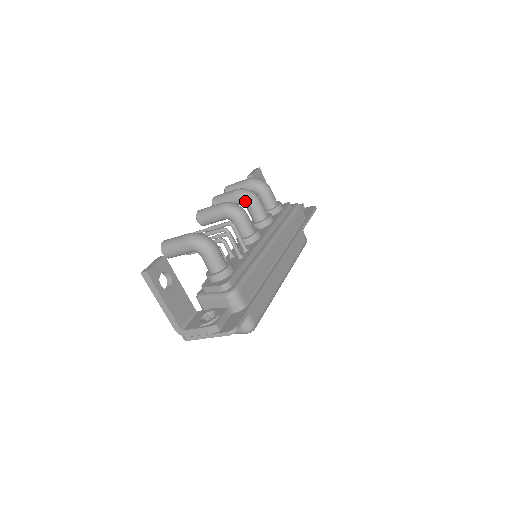
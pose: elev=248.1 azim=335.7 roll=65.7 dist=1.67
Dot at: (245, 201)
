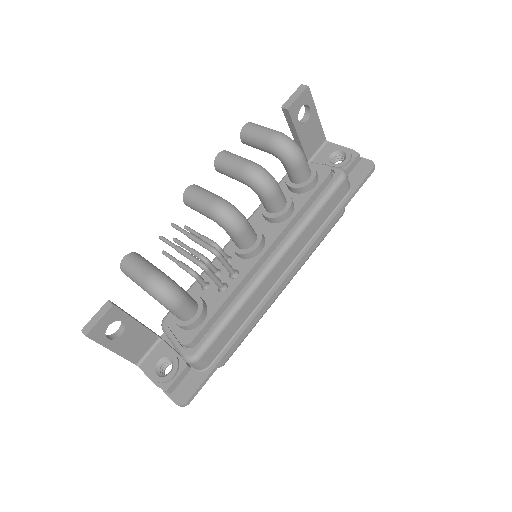
Dot at: (254, 189)
